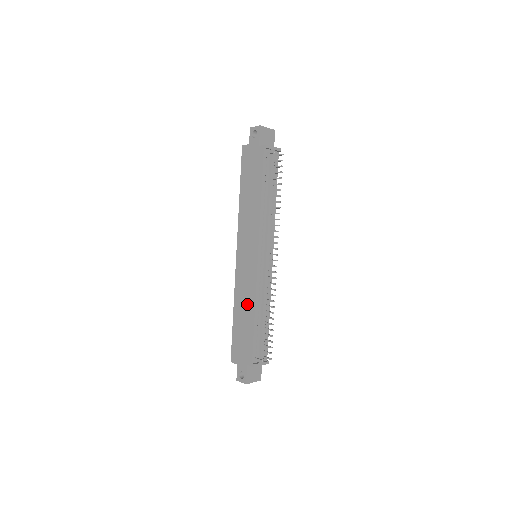
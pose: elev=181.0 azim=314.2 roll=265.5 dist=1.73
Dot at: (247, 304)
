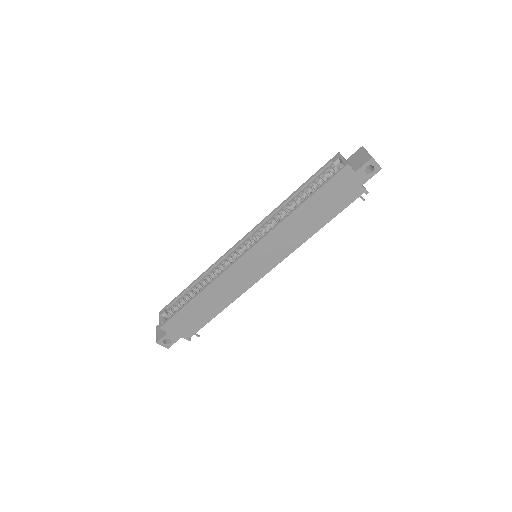
Dot at: (222, 298)
